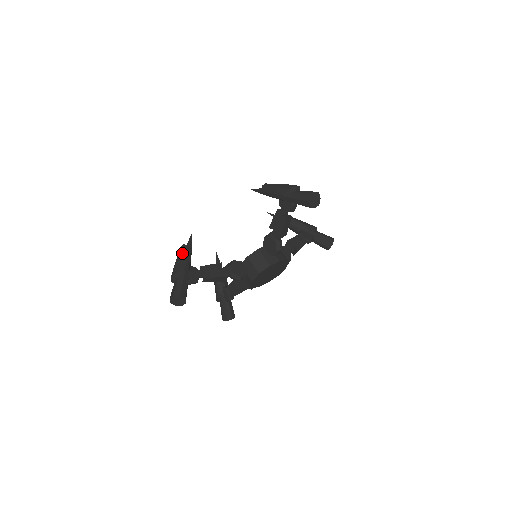
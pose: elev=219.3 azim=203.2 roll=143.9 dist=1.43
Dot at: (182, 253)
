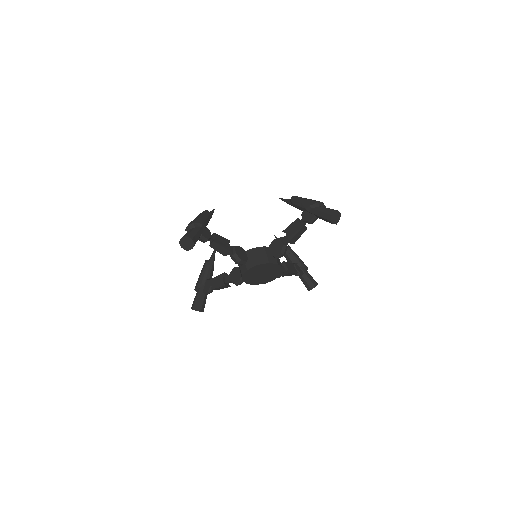
Dot at: (204, 214)
